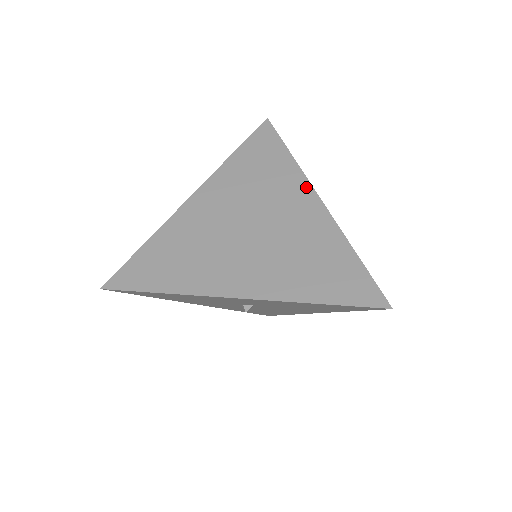
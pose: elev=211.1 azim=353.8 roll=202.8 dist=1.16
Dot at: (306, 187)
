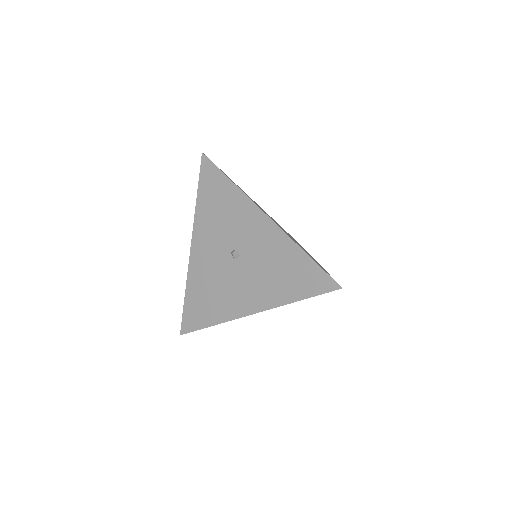
Dot at: occluded
